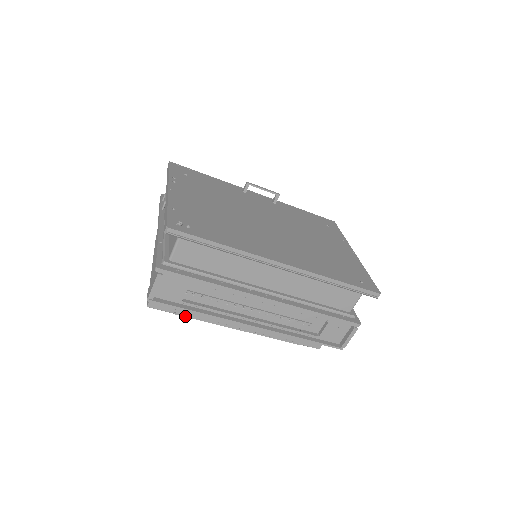
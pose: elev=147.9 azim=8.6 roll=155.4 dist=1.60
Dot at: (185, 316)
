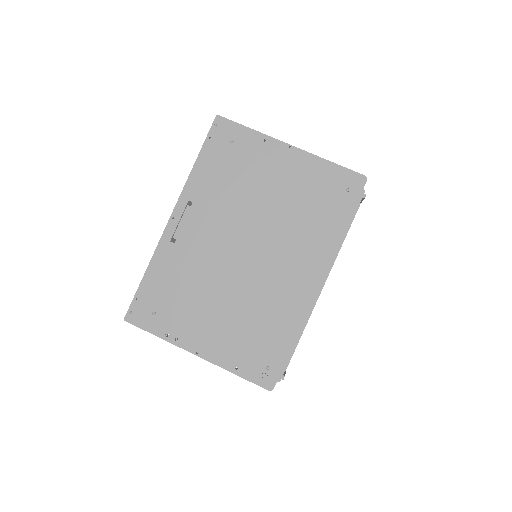
Dot at: occluded
